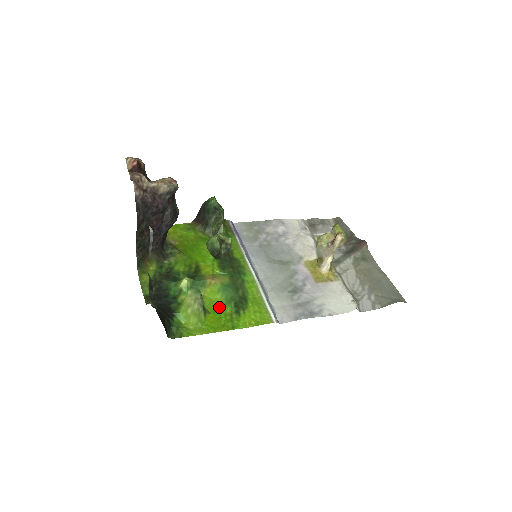
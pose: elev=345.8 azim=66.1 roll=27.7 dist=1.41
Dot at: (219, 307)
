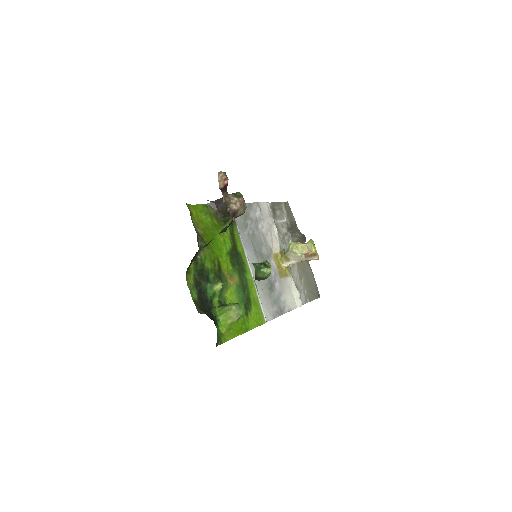
Dot at: occluded
